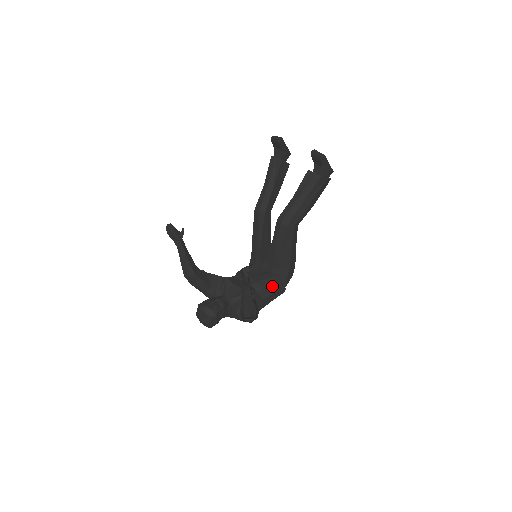
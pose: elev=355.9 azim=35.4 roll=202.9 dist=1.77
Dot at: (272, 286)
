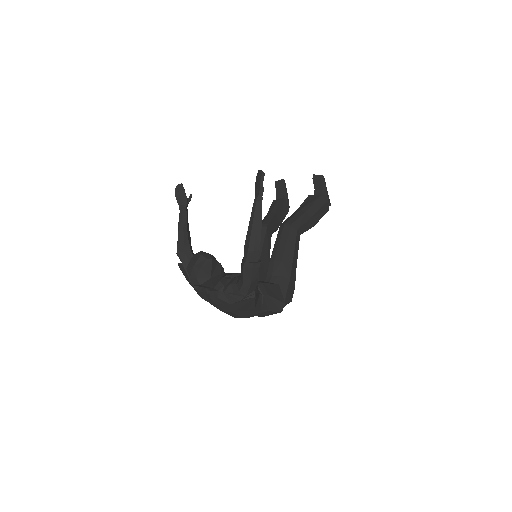
Dot at: (271, 289)
